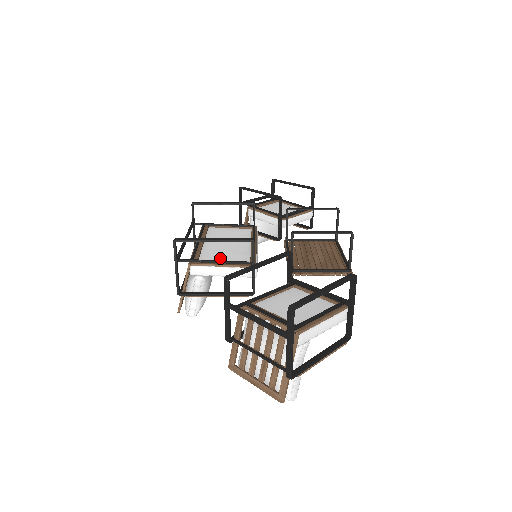
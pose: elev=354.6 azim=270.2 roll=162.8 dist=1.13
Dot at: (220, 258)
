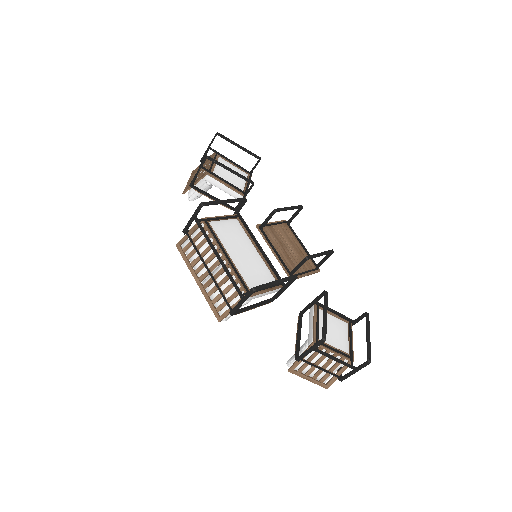
Dot at: (256, 279)
